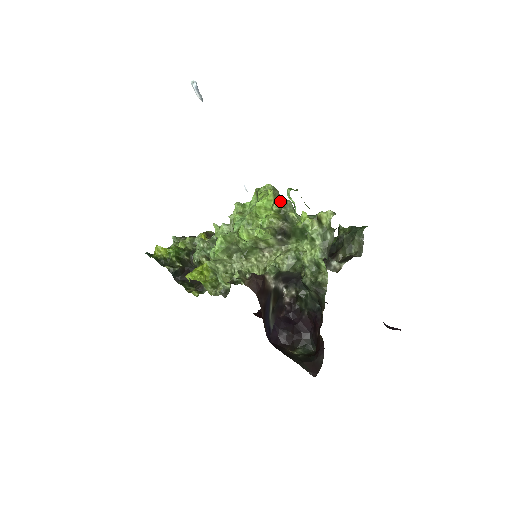
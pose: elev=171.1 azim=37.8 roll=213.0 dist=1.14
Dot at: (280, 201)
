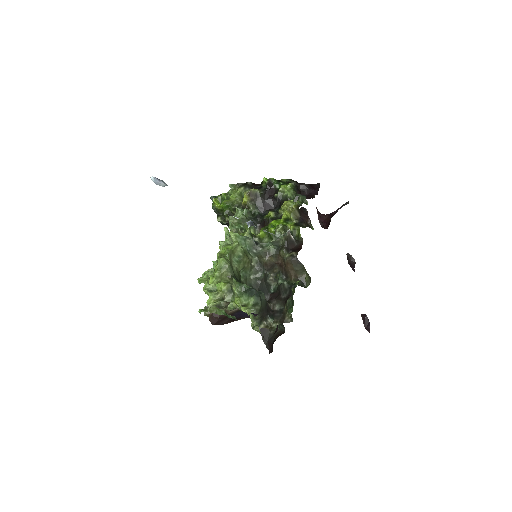
Dot at: (228, 276)
